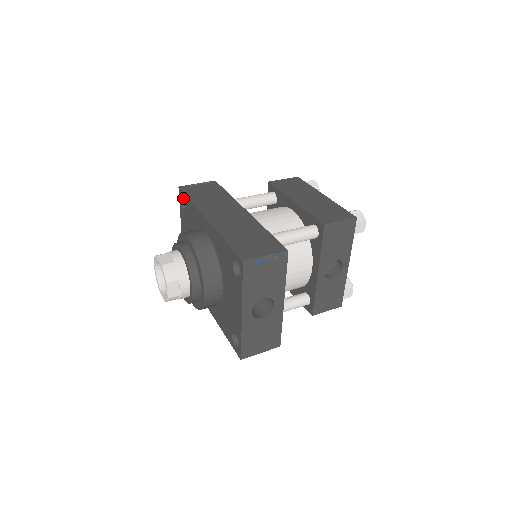
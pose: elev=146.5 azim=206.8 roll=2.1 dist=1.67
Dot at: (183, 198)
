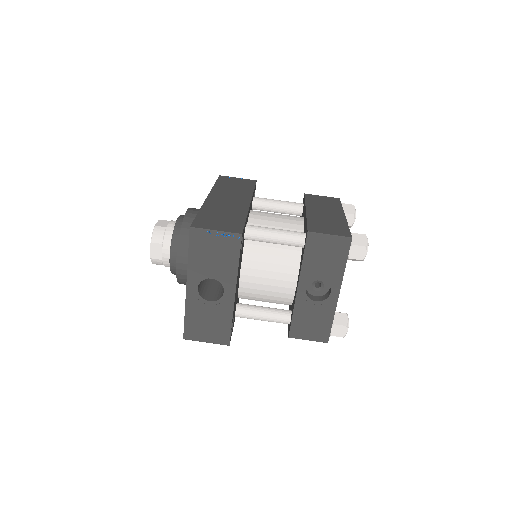
Dot at: occluded
